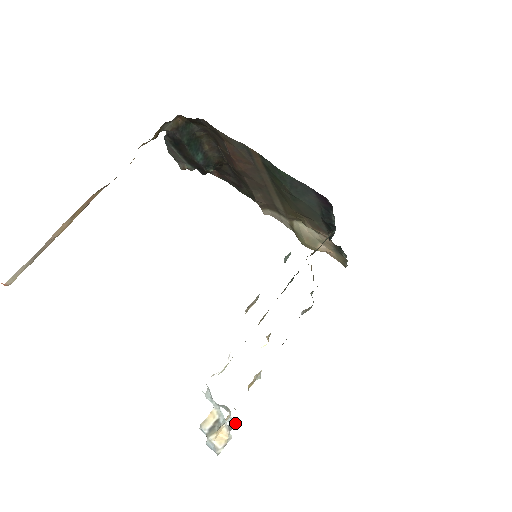
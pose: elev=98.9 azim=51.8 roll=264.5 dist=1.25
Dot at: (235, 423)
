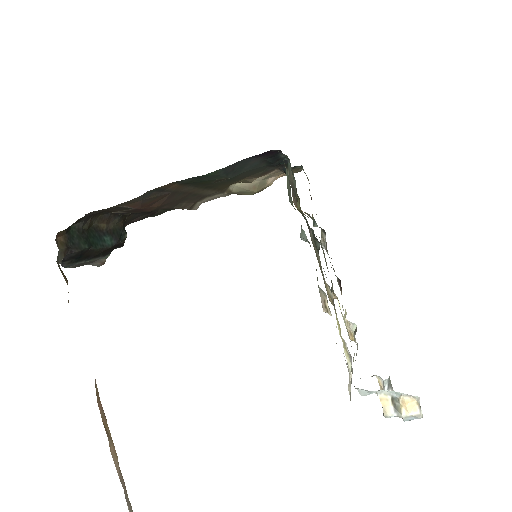
Dot at: (389, 378)
